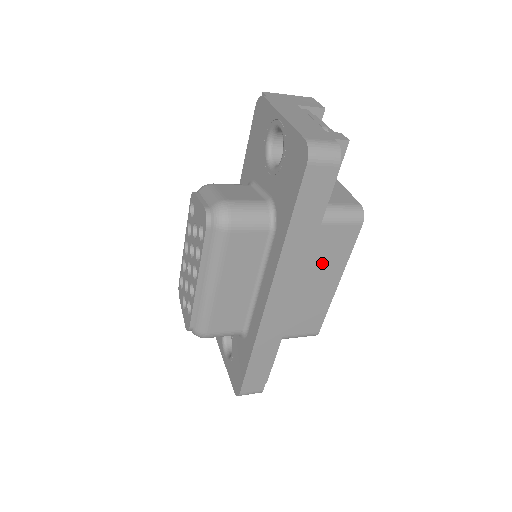
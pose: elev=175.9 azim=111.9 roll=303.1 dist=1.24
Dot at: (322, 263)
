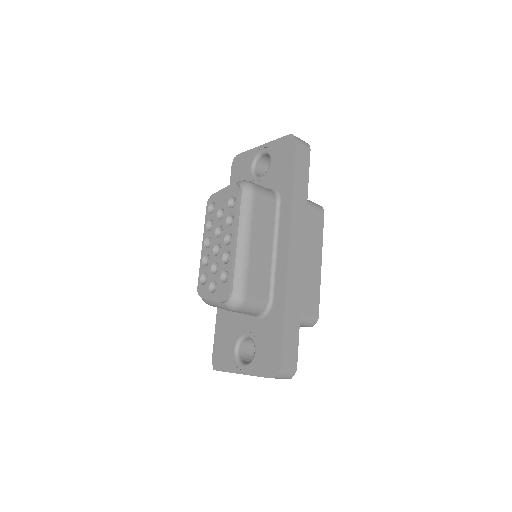
Dot at: (309, 239)
